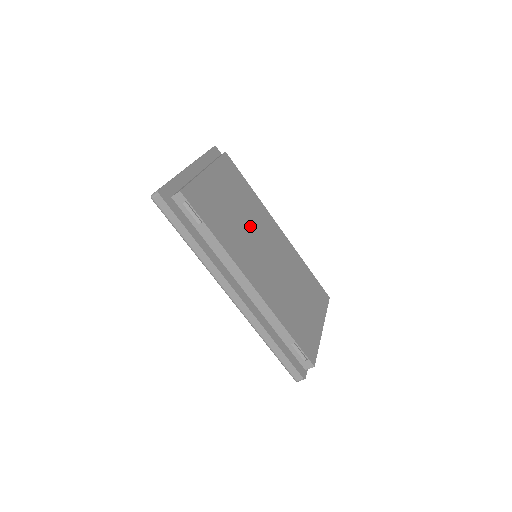
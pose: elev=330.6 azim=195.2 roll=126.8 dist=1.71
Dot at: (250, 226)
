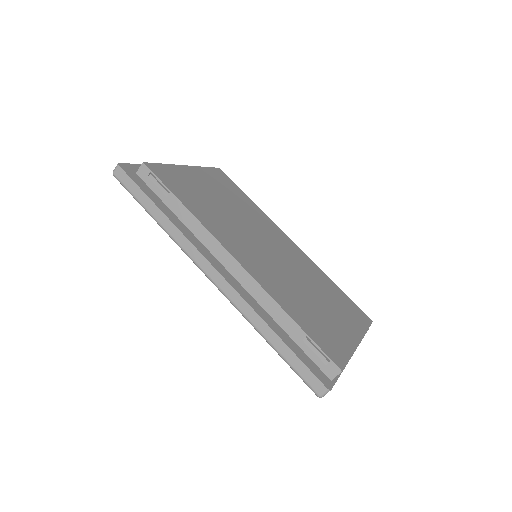
Dot at: (244, 221)
